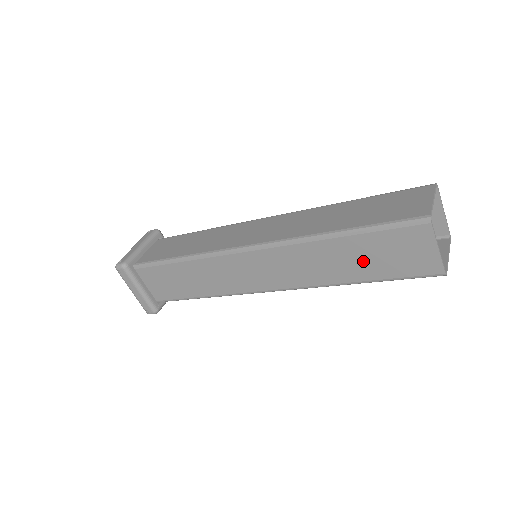
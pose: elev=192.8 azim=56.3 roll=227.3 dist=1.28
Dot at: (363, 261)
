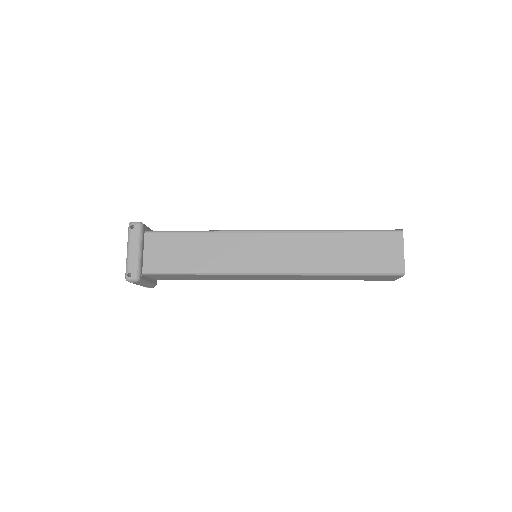
Dot at: (353, 254)
